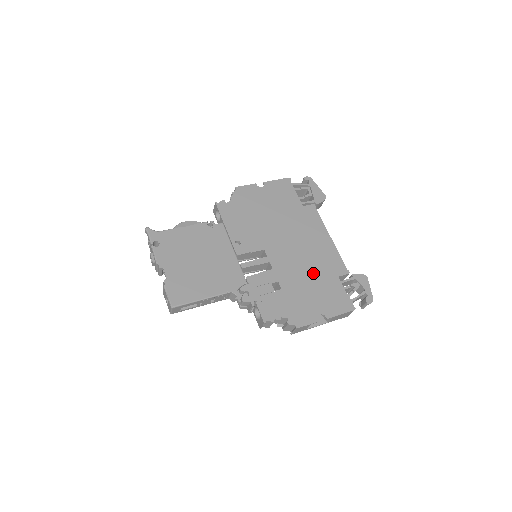
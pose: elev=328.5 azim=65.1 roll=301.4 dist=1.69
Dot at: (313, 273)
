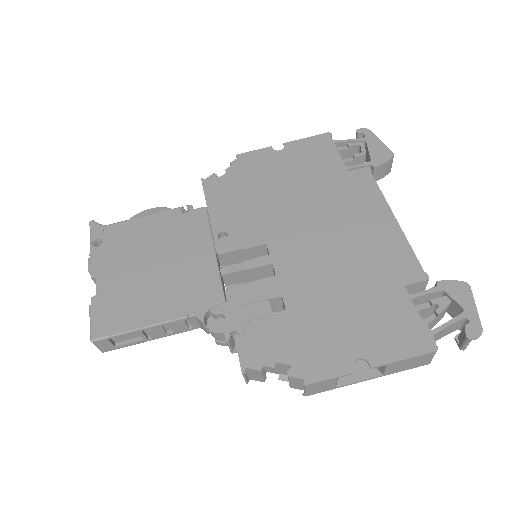
Dot at: (352, 280)
